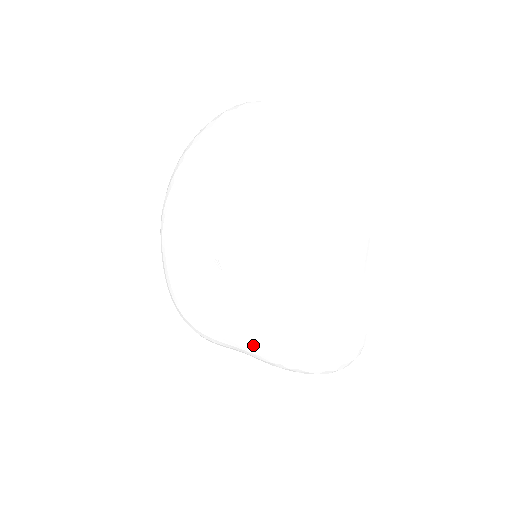
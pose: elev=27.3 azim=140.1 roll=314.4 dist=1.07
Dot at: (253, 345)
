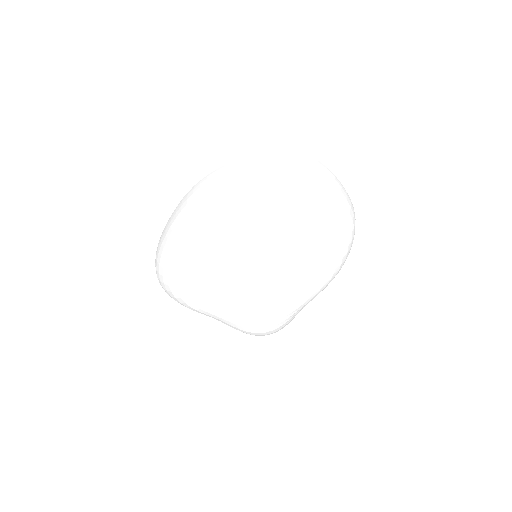
Dot at: (244, 321)
